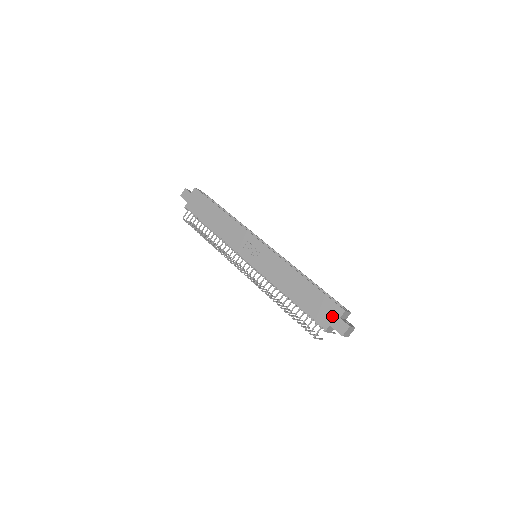
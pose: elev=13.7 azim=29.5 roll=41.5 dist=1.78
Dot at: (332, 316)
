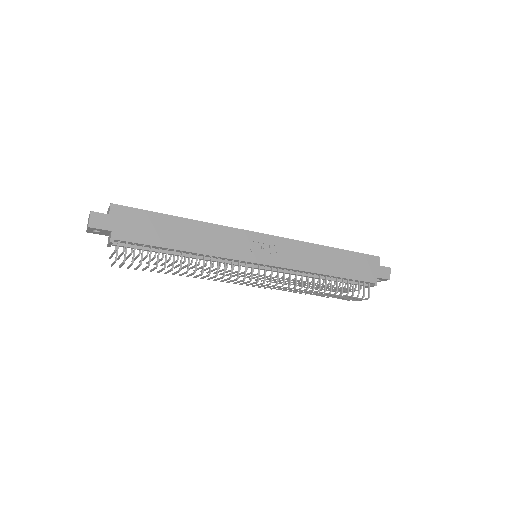
Dot at: (374, 268)
